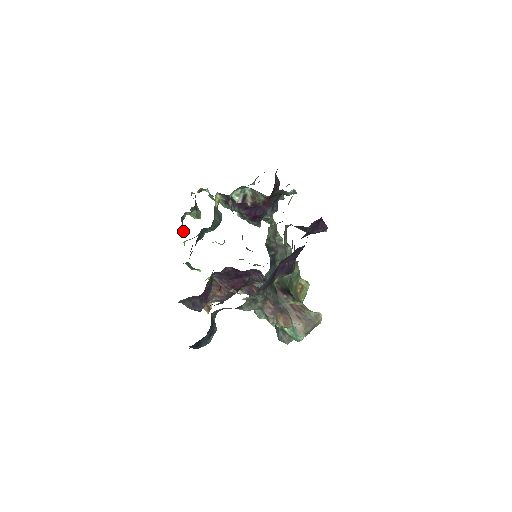
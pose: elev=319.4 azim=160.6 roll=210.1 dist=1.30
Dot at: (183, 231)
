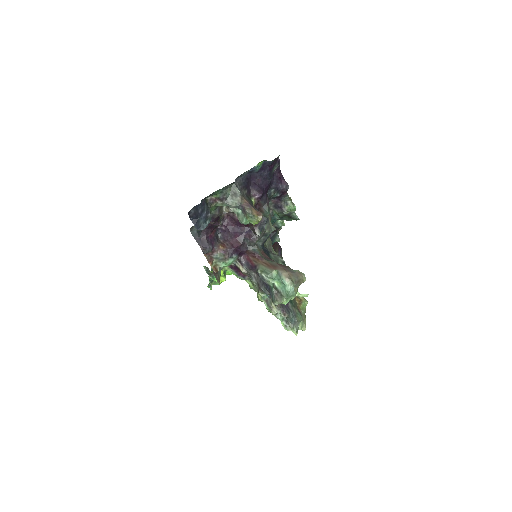
Dot at: occluded
